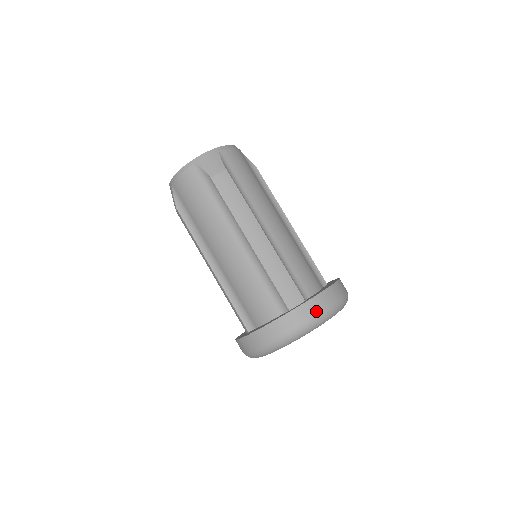
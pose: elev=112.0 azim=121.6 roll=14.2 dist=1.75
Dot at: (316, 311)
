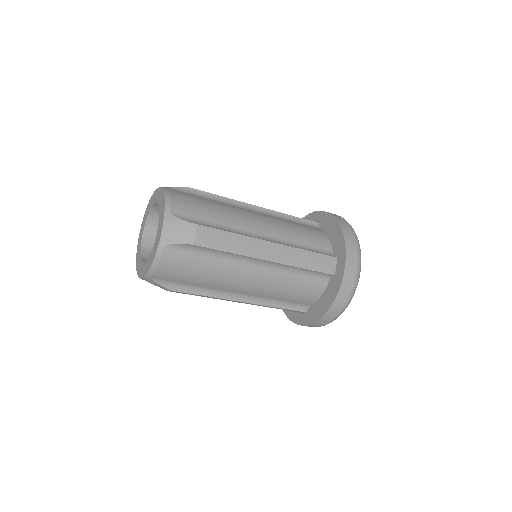
Dot at: (355, 259)
